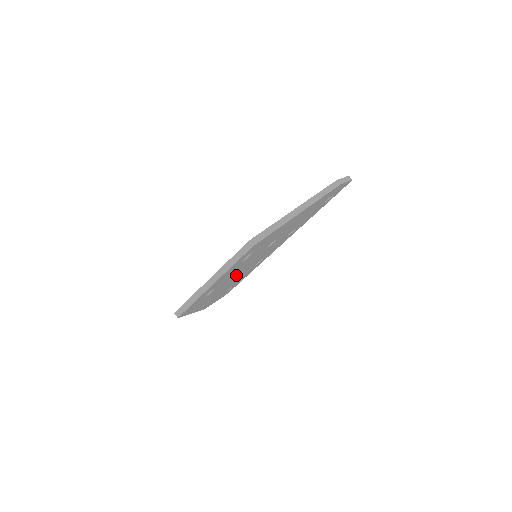
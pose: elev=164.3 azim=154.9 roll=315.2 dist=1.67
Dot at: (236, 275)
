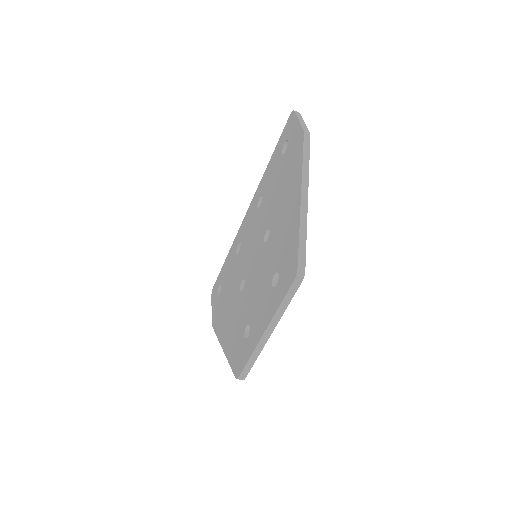
Dot at: occluded
